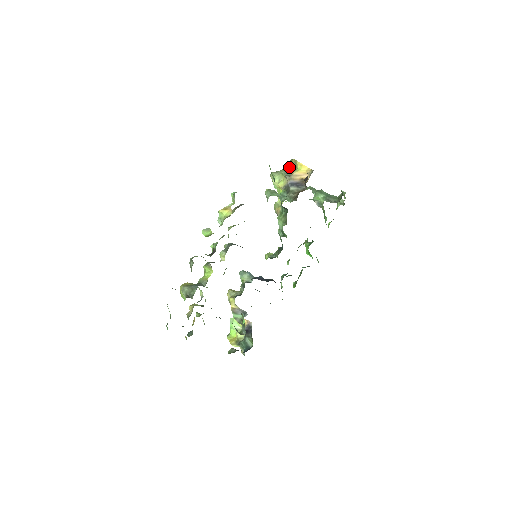
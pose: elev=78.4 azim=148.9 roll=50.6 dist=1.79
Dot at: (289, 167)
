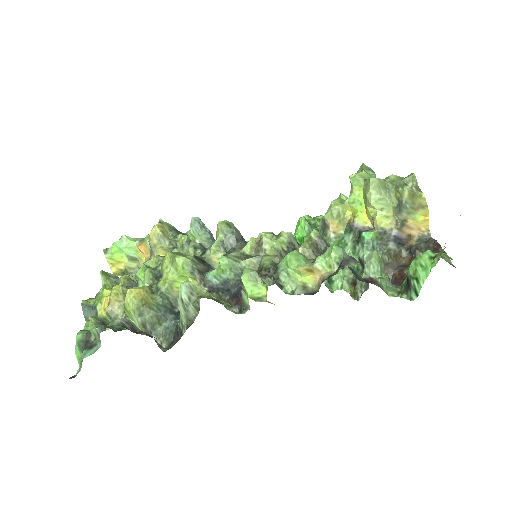
Dot at: (406, 195)
